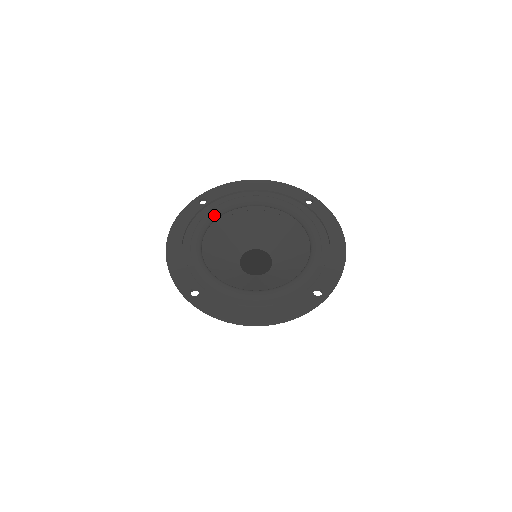
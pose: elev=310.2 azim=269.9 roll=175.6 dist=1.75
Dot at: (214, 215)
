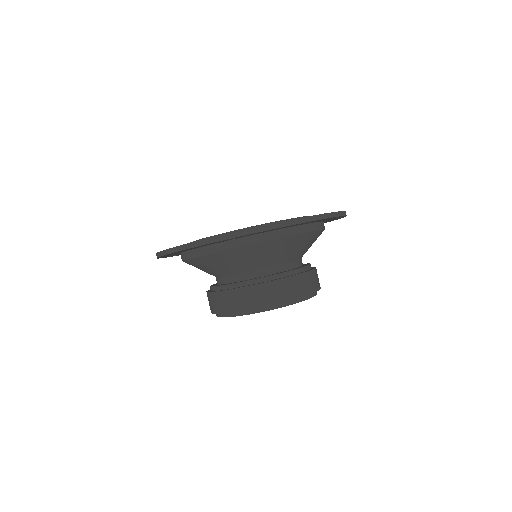
Dot at: occluded
